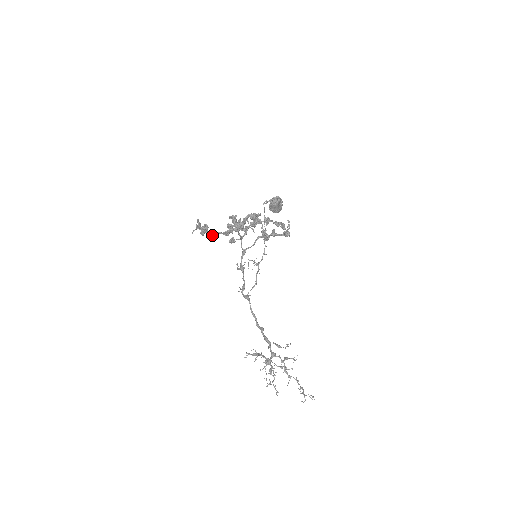
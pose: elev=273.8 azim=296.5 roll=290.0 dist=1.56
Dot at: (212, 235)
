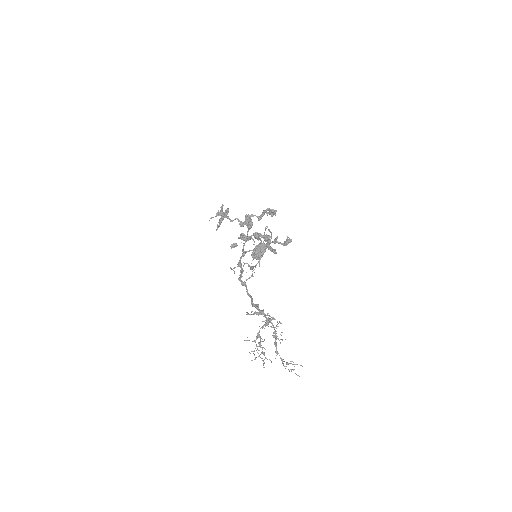
Dot at: (231, 220)
